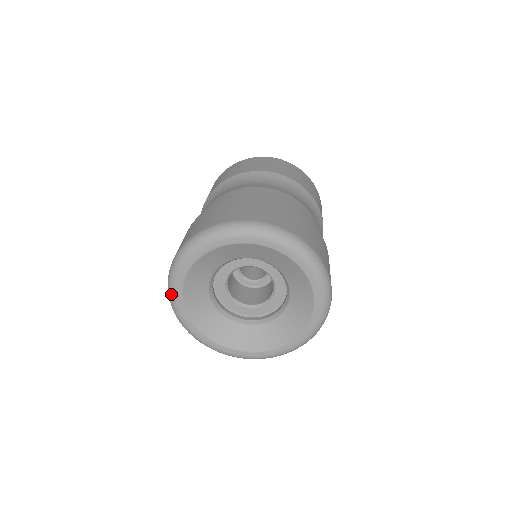
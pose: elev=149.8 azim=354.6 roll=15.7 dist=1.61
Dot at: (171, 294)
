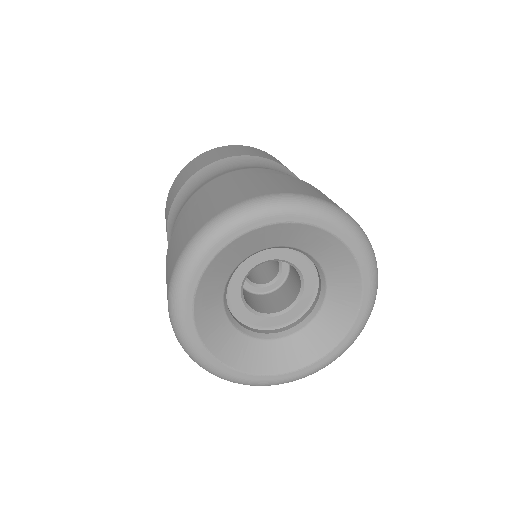
Dot at: (176, 302)
